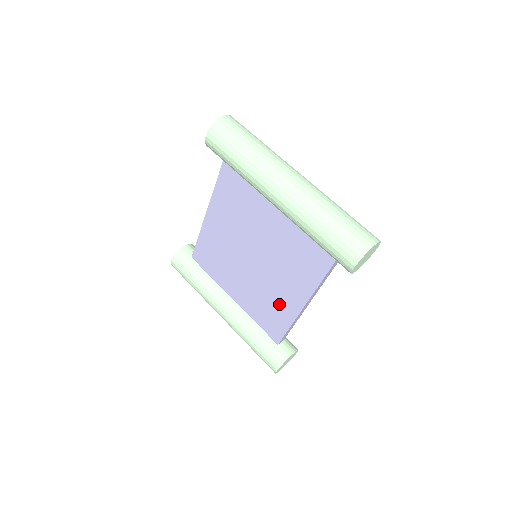
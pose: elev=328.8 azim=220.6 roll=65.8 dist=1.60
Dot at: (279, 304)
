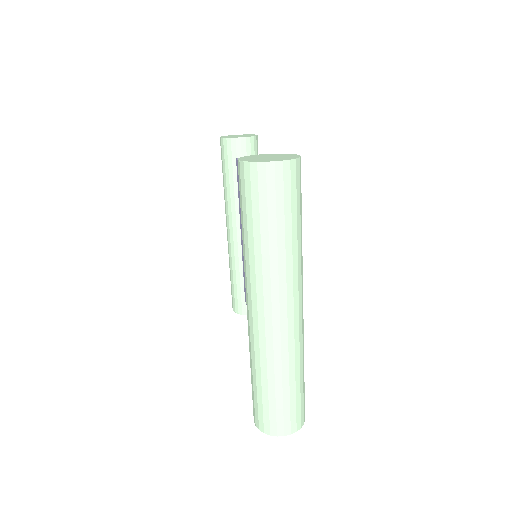
Dot at: occluded
